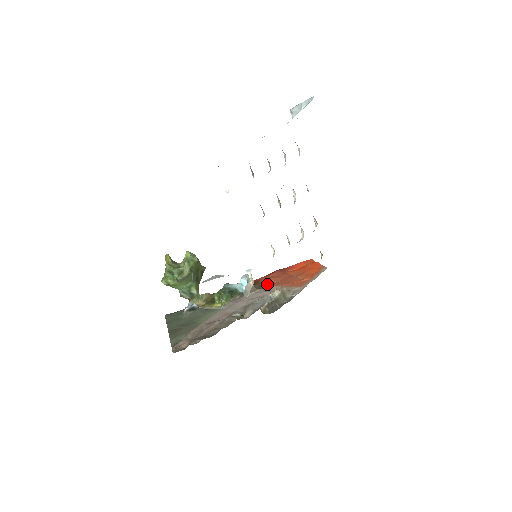
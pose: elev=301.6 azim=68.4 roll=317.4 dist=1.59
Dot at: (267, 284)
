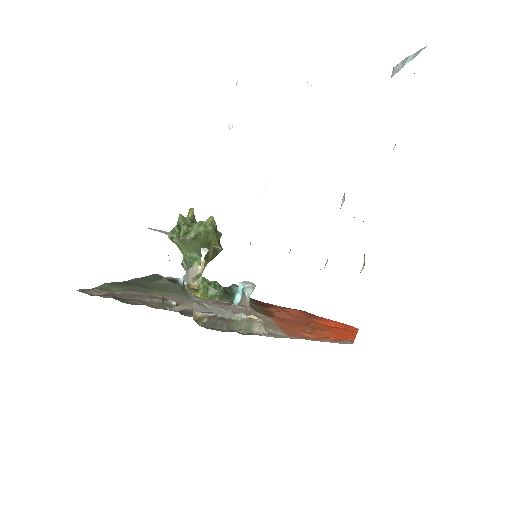
Dot at: (270, 312)
